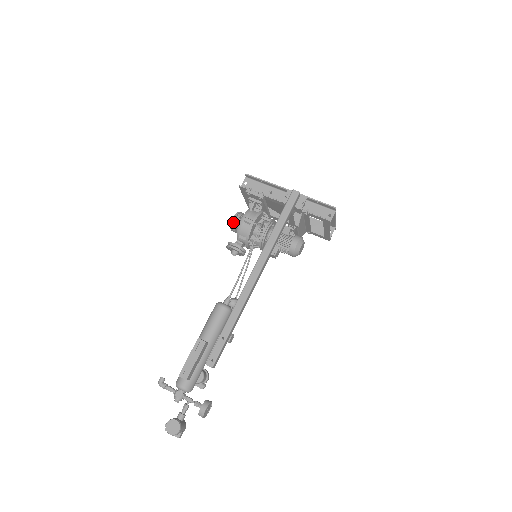
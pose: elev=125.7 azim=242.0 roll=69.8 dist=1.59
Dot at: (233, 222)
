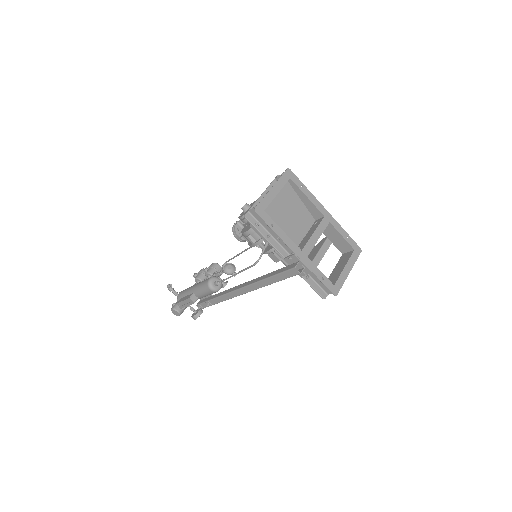
Dot at: (240, 219)
